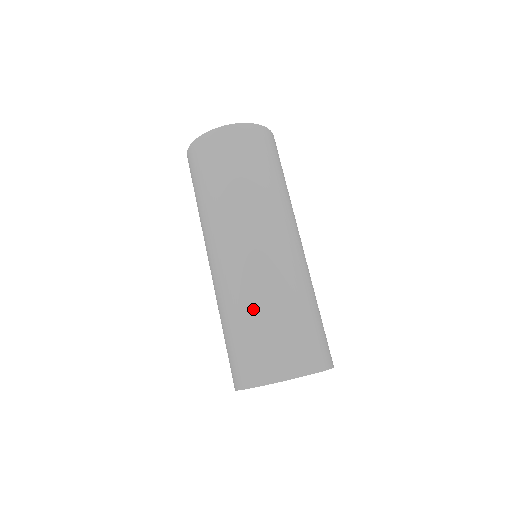
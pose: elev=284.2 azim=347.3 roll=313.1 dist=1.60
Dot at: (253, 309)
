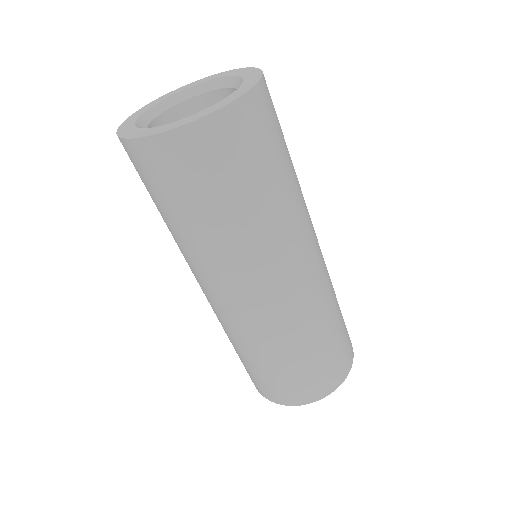
Dot at: (231, 342)
